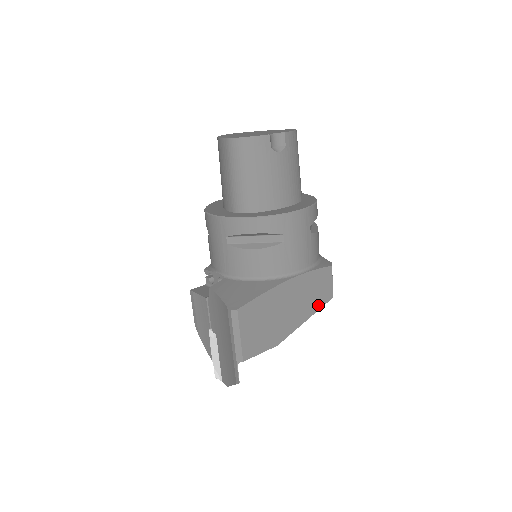
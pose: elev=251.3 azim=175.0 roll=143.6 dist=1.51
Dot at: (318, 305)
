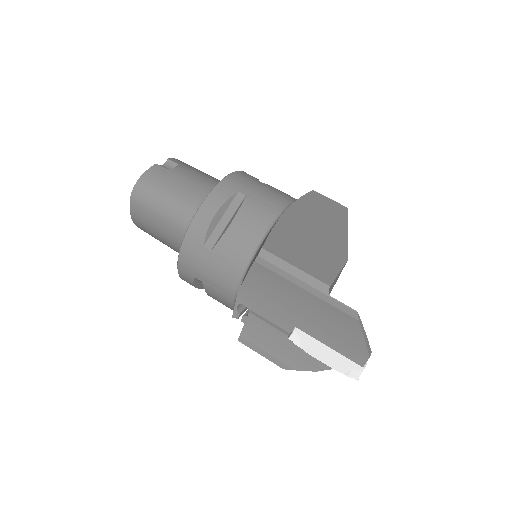
Dot at: (342, 218)
